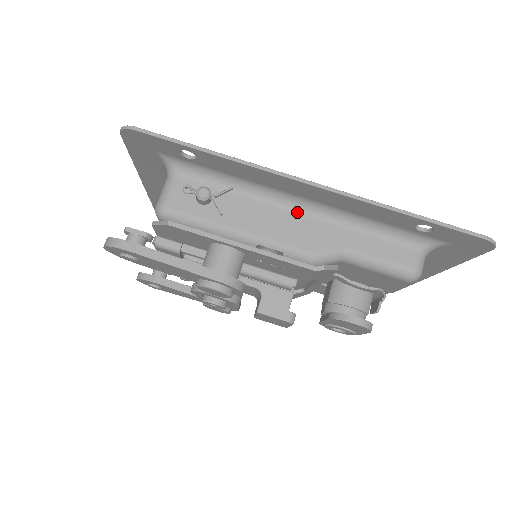
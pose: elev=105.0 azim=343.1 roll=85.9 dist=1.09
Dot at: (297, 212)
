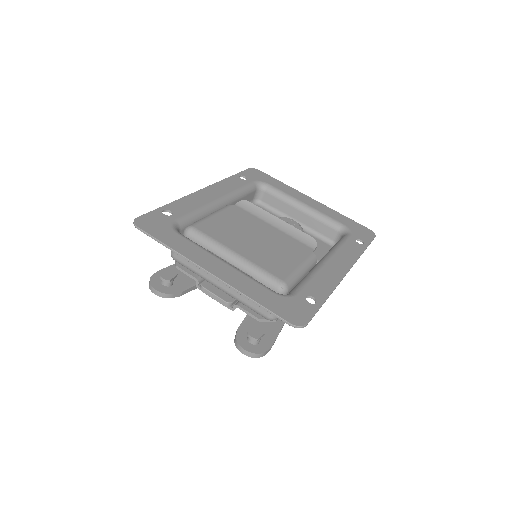
Dot at: occluded
